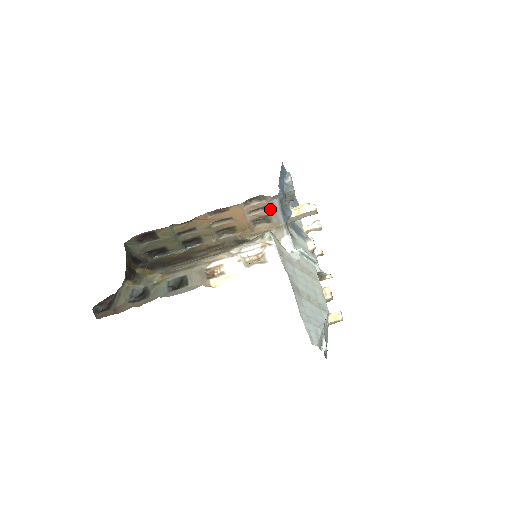
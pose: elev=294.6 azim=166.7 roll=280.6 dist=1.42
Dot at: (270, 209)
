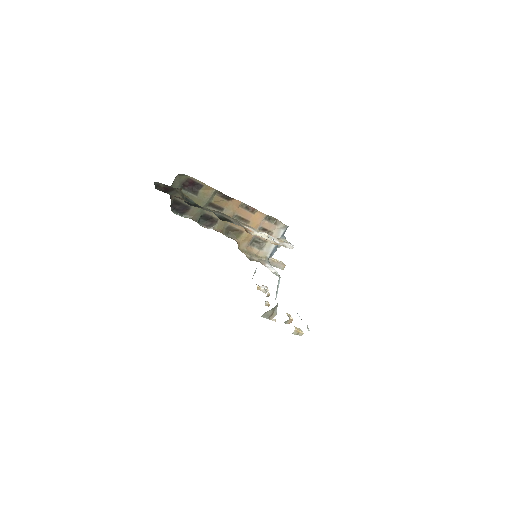
Dot at: (272, 236)
